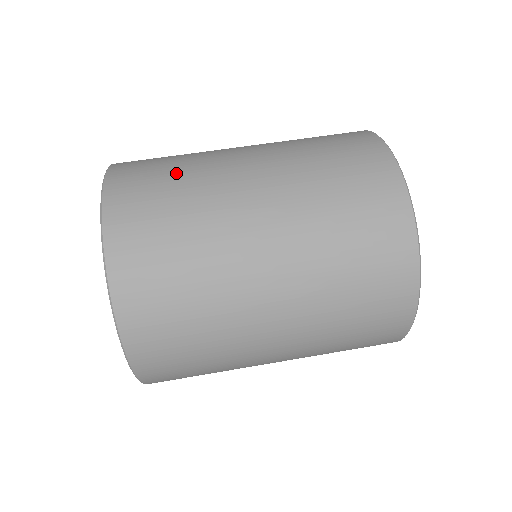
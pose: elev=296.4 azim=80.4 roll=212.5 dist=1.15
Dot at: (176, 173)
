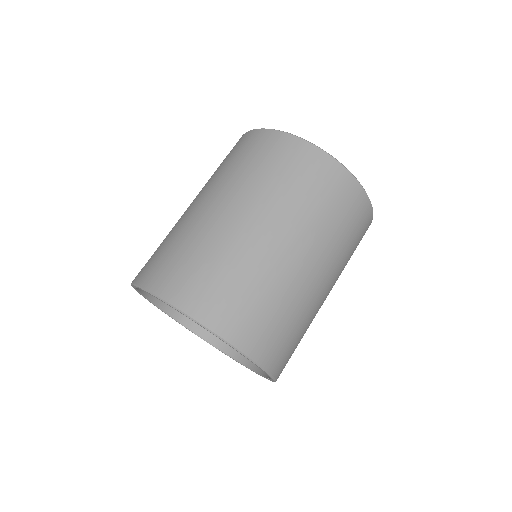
Dot at: (174, 244)
